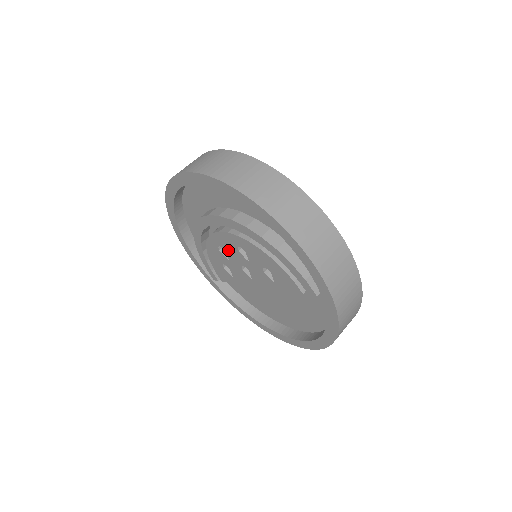
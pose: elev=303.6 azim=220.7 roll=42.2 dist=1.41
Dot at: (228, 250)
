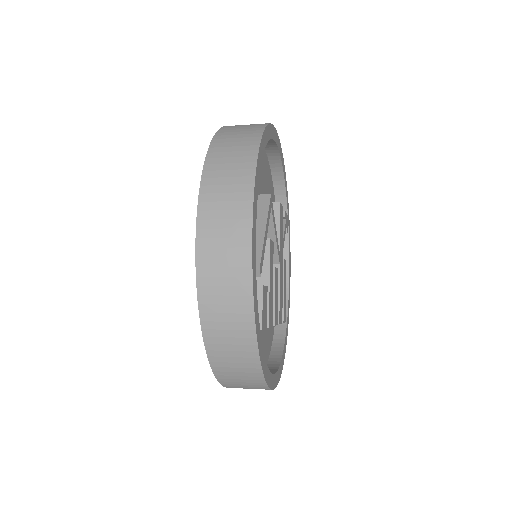
Dot at: occluded
